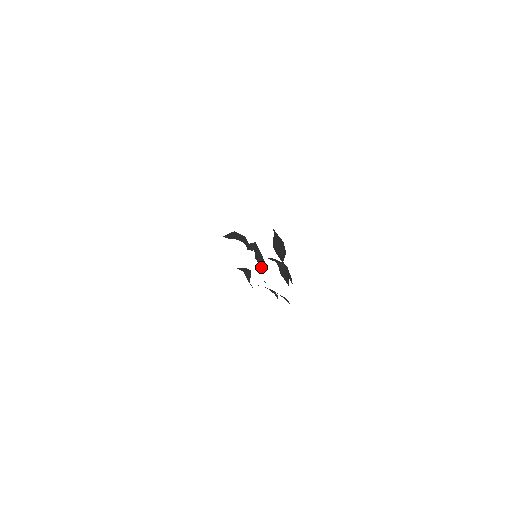
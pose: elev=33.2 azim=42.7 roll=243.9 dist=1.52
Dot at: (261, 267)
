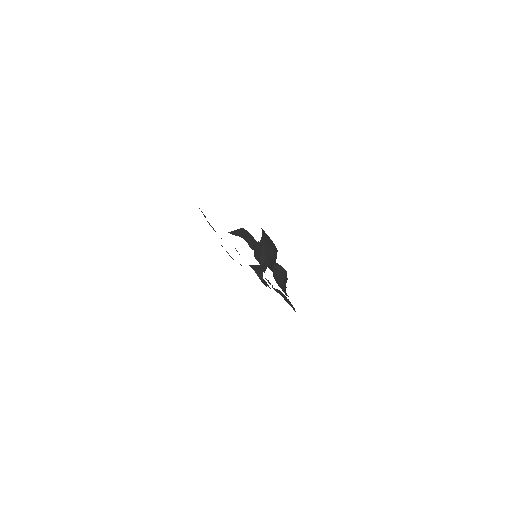
Dot at: (264, 267)
